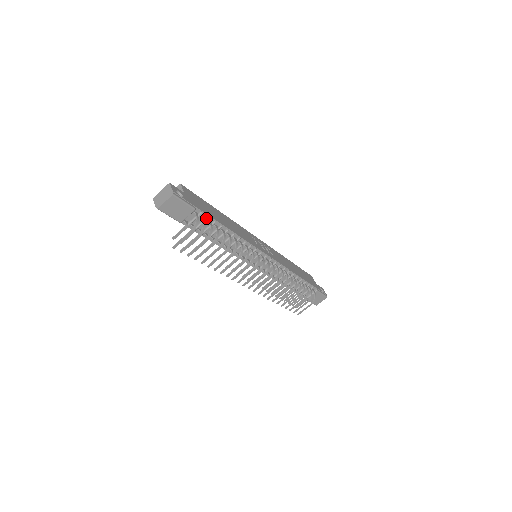
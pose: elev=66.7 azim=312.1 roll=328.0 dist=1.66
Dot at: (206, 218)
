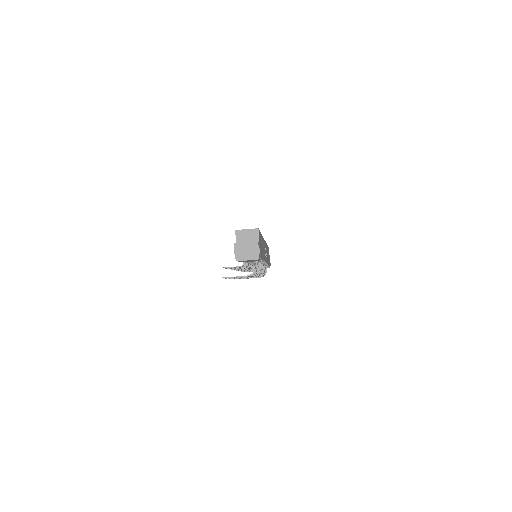
Dot at: occluded
